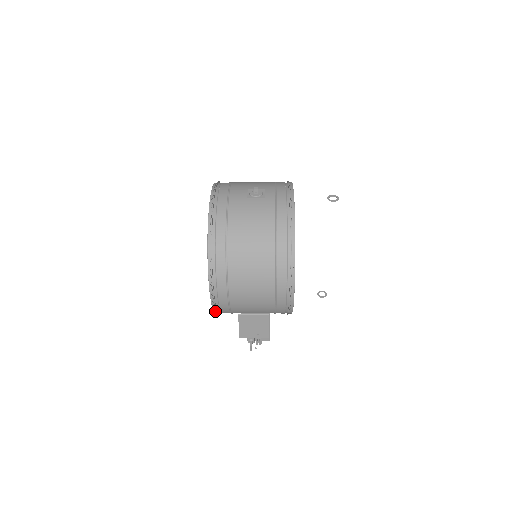
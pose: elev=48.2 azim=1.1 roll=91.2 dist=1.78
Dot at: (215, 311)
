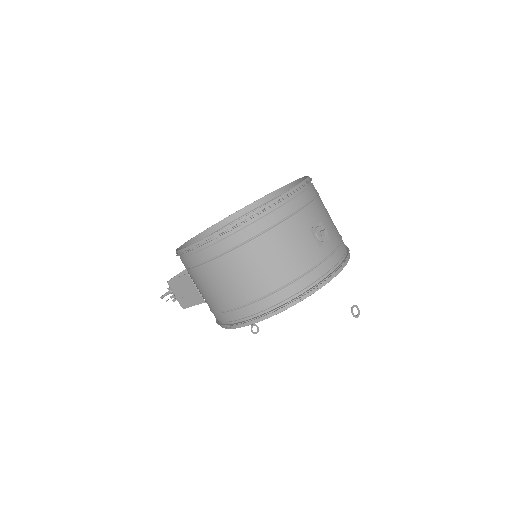
Dot at: (177, 252)
